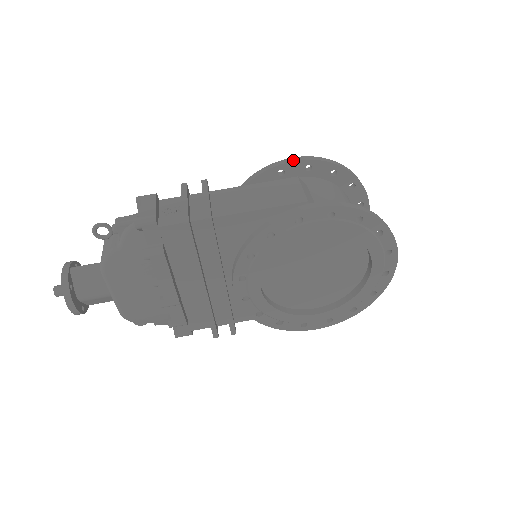
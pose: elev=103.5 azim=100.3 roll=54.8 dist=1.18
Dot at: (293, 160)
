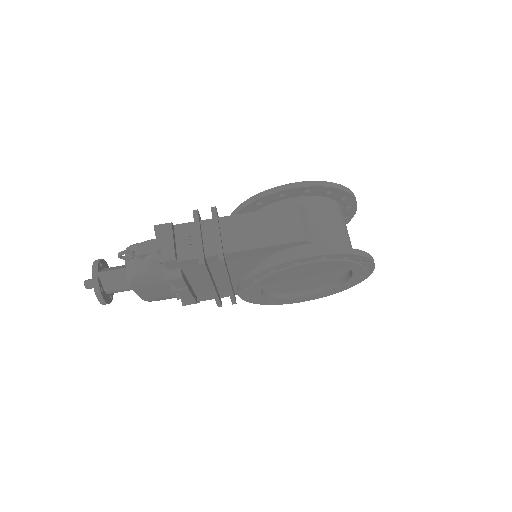
Dot at: (294, 187)
